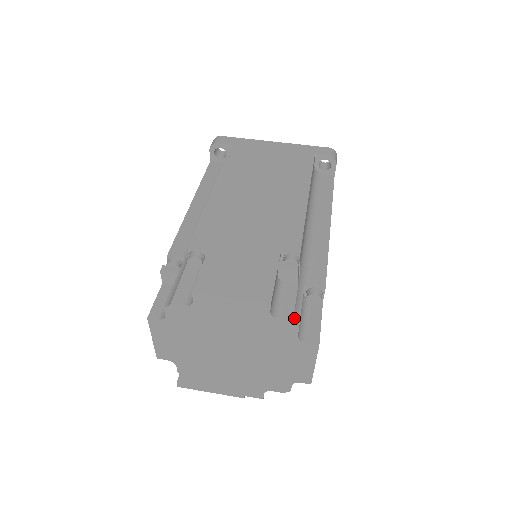
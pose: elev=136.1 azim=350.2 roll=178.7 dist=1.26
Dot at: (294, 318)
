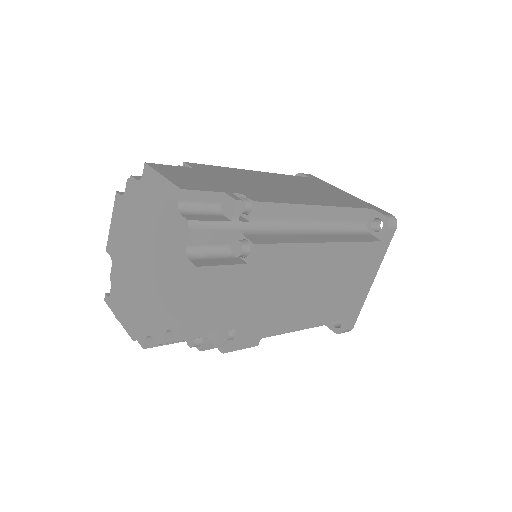
Dot at: (194, 222)
